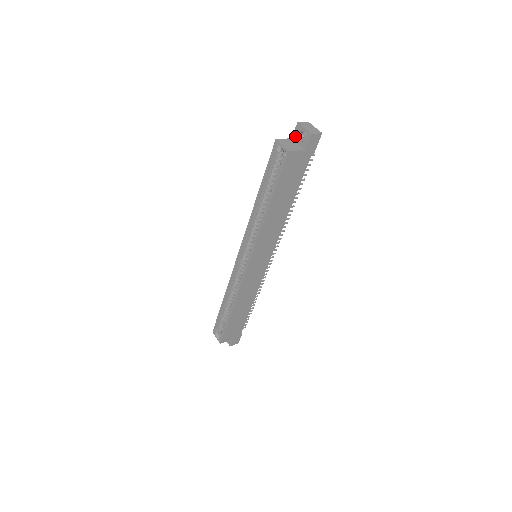
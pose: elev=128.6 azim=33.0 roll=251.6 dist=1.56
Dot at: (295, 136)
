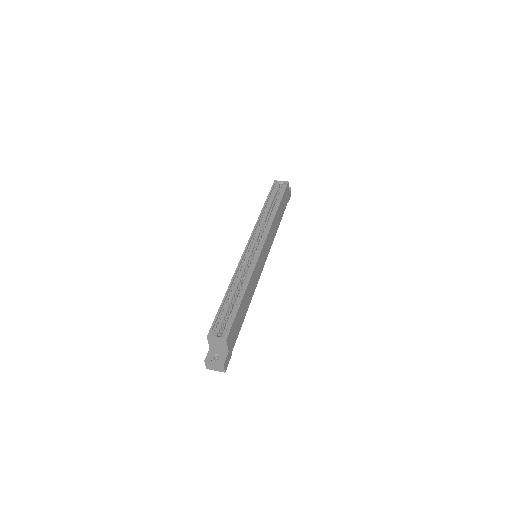
Dot at: occluded
